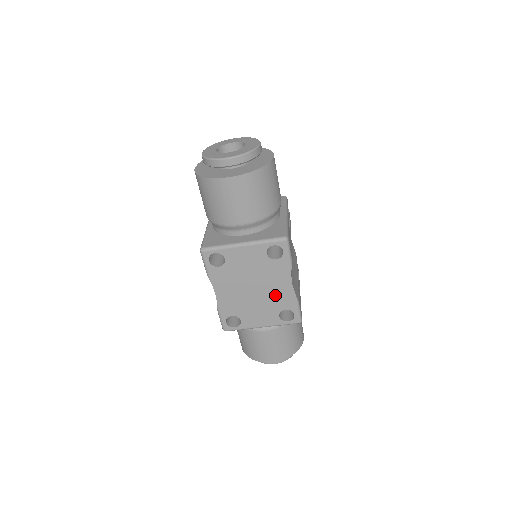
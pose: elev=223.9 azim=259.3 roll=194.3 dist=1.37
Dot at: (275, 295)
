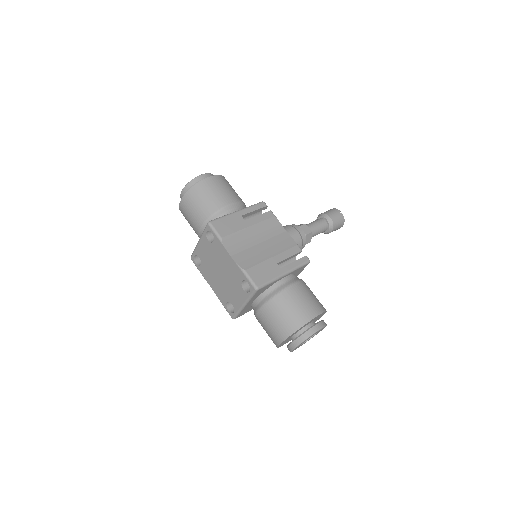
Dot at: (231, 271)
